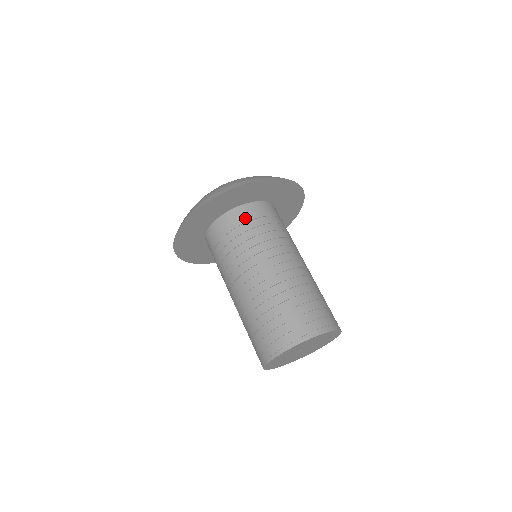
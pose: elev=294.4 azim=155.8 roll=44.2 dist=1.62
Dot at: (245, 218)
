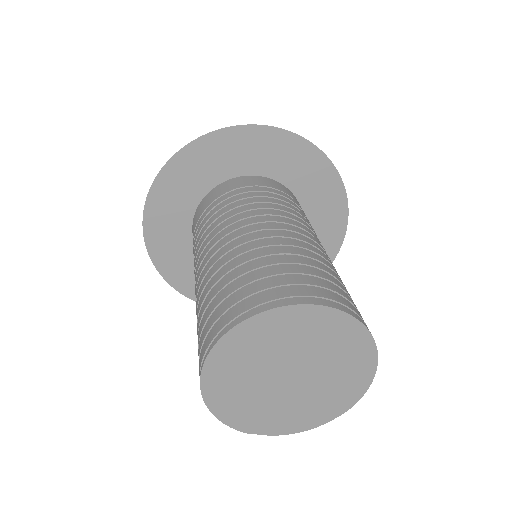
Dot at: (208, 203)
